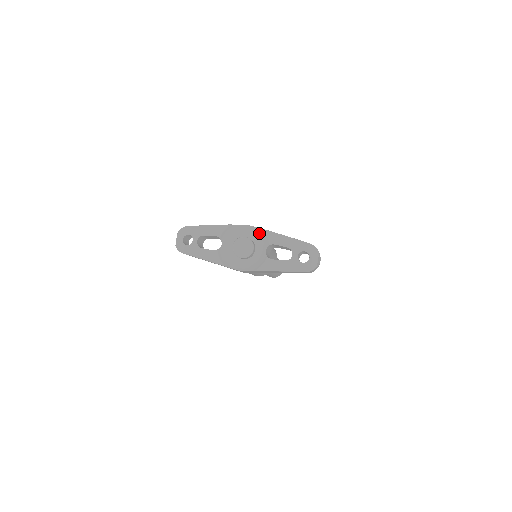
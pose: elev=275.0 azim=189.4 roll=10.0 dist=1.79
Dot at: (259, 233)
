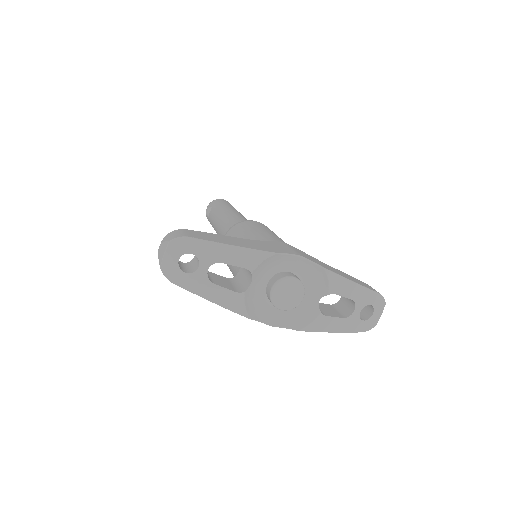
Dot at: (315, 271)
